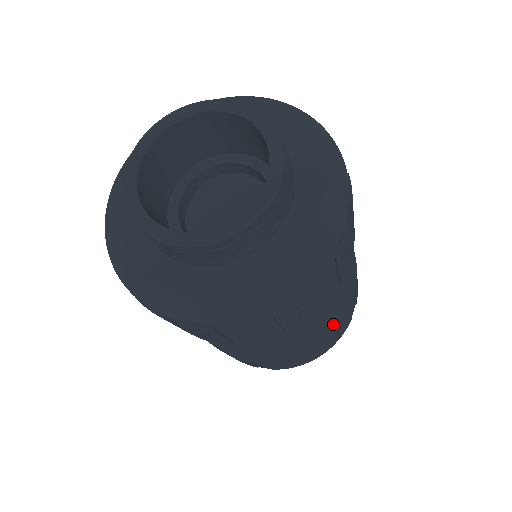
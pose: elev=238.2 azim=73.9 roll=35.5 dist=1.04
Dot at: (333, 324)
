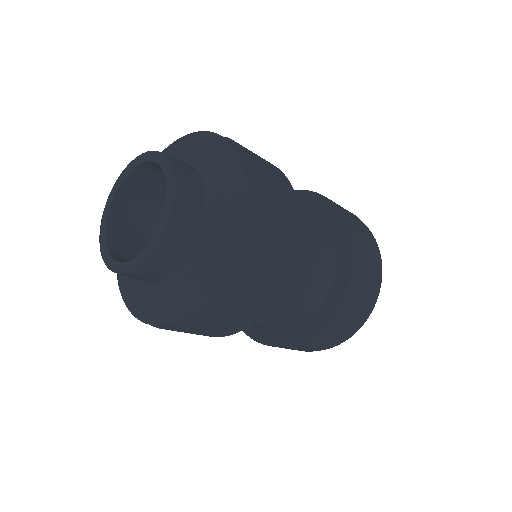
Dot at: (349, 246)
